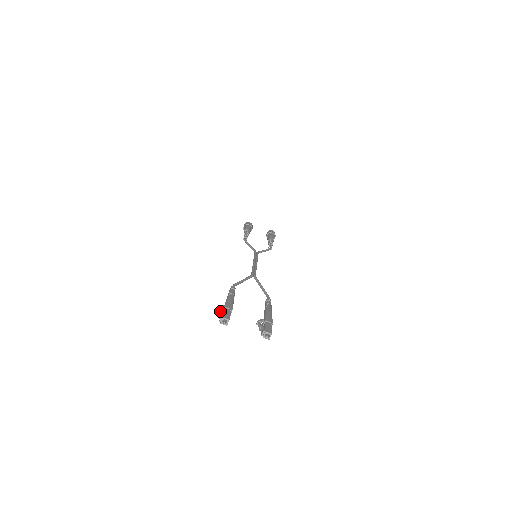
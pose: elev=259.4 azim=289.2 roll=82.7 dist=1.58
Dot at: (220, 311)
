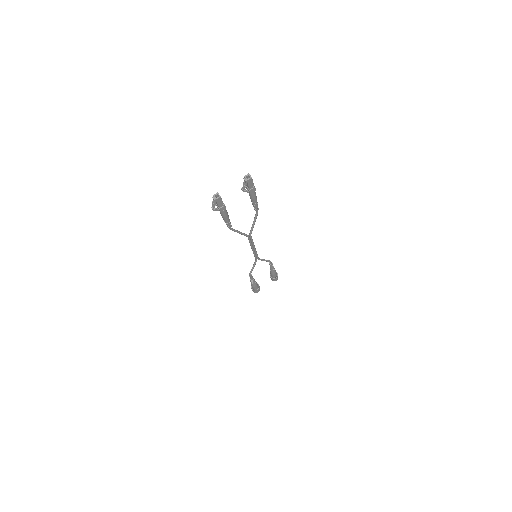
Dot at: (212, 202)
